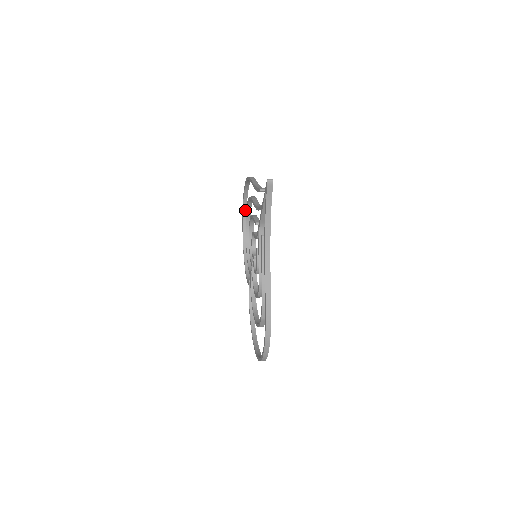
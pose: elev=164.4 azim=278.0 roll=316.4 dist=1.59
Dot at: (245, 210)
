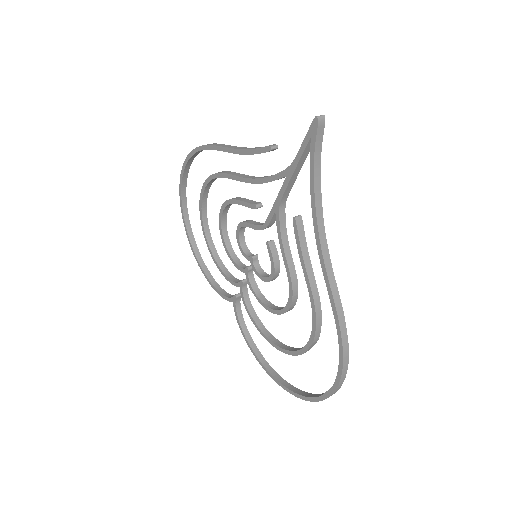
Dot at: (184, 202)
